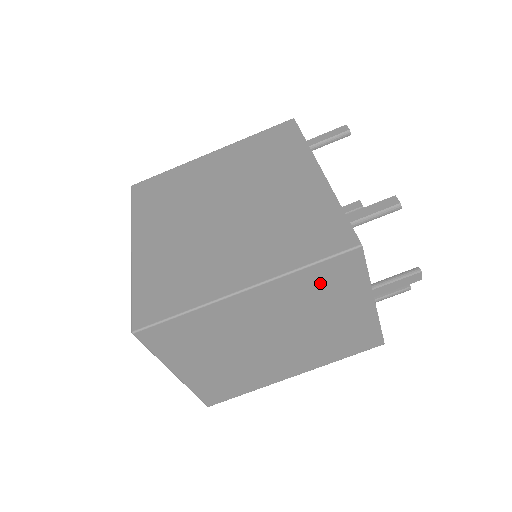
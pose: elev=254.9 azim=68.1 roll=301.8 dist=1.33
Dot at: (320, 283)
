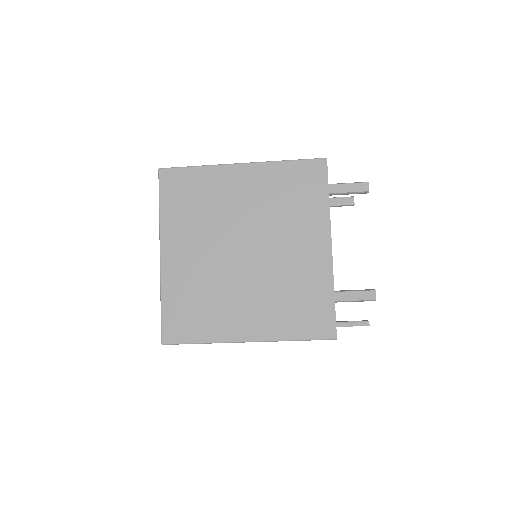
Dot at: occluded
